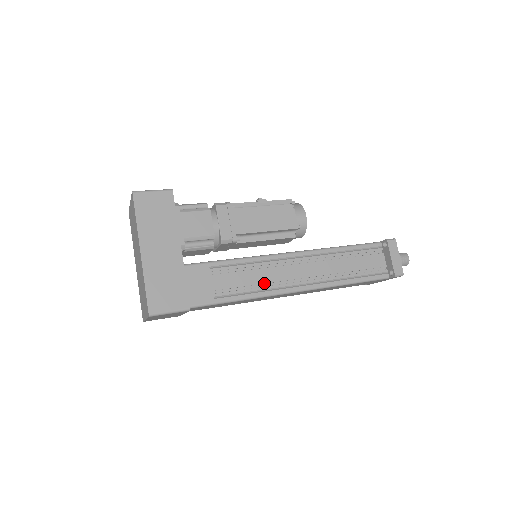
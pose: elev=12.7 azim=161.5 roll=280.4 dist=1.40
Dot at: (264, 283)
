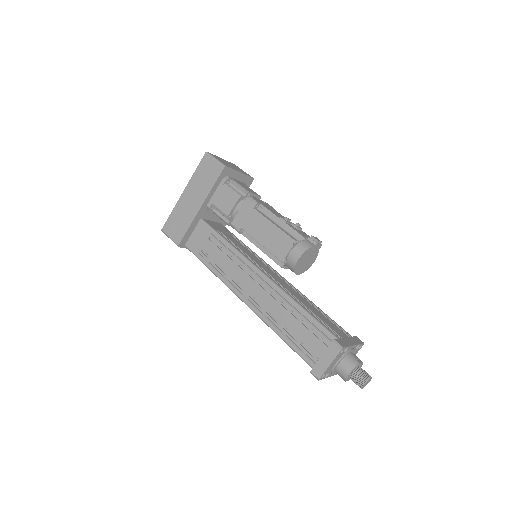
Dot at: (229, 274)
